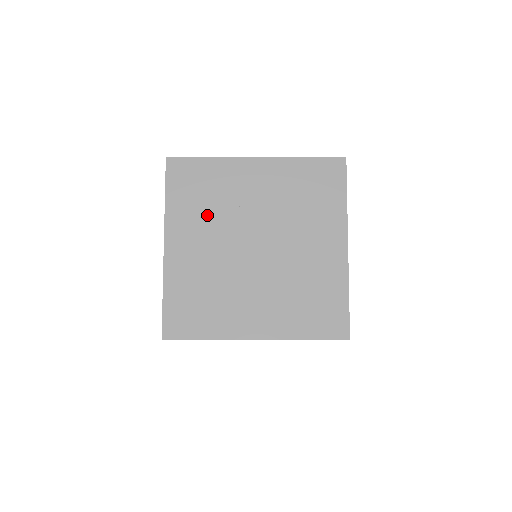
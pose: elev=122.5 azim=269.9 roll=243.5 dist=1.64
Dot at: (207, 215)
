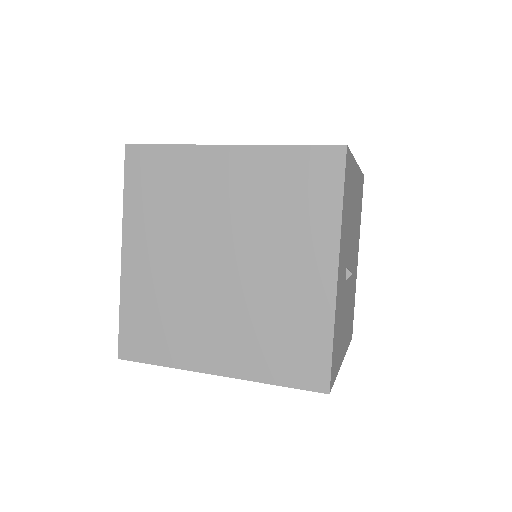
Dot at: occluded
